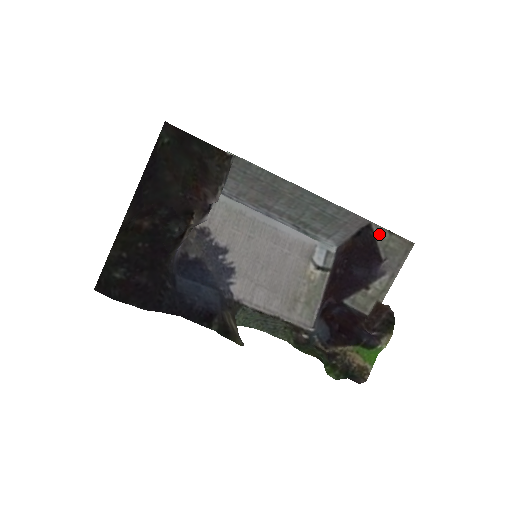
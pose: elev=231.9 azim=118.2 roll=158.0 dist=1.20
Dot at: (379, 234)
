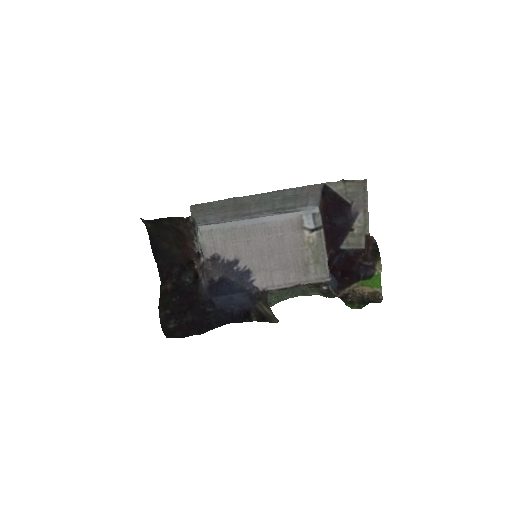
Dot at: (336, 188)
